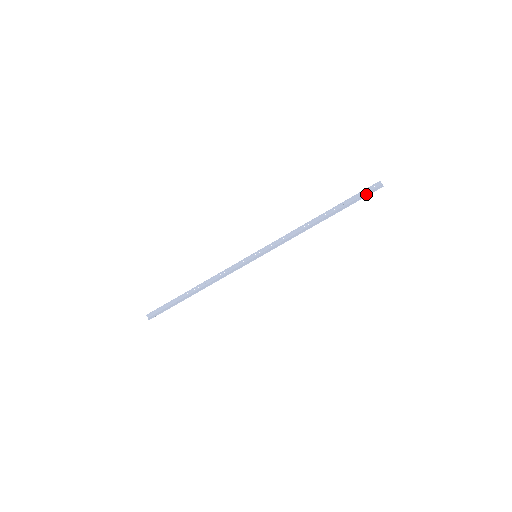
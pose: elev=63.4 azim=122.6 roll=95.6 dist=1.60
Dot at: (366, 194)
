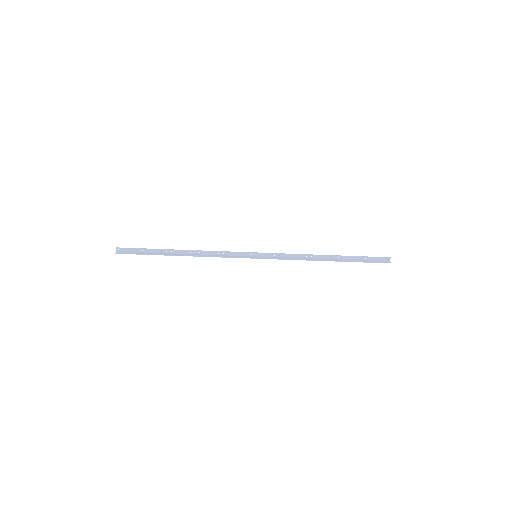
Dot at: (374, 261)
